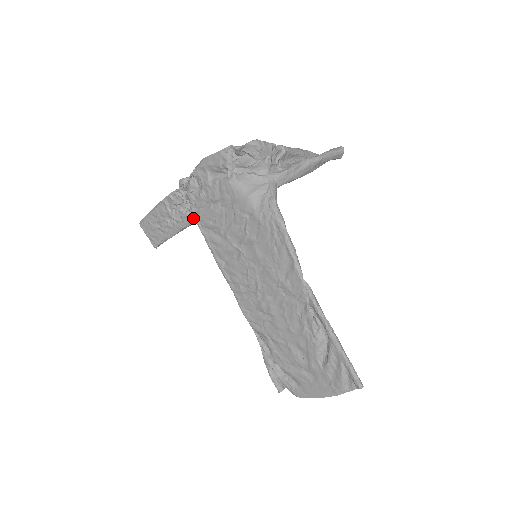
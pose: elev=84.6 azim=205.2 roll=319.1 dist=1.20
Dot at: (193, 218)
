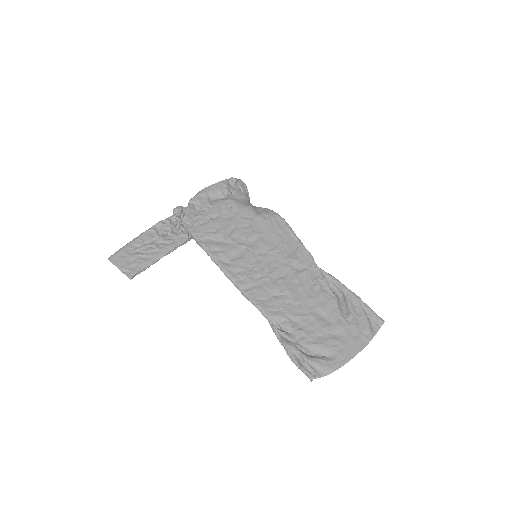
Dot at: (188, 236)
